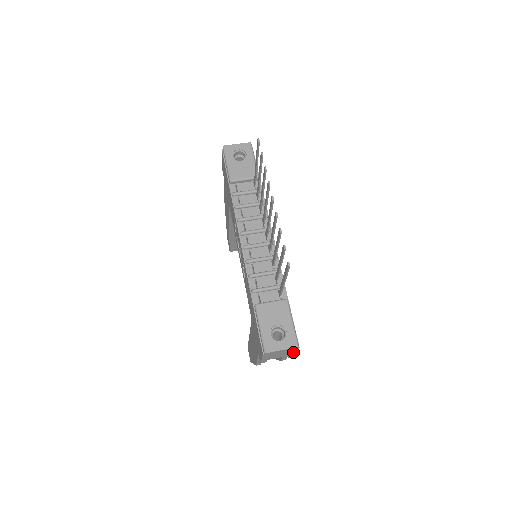
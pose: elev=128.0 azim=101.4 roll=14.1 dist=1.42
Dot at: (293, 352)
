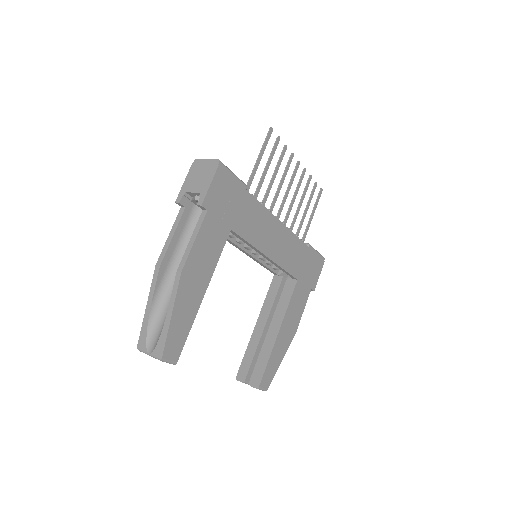
Dot at: (209, 181)
